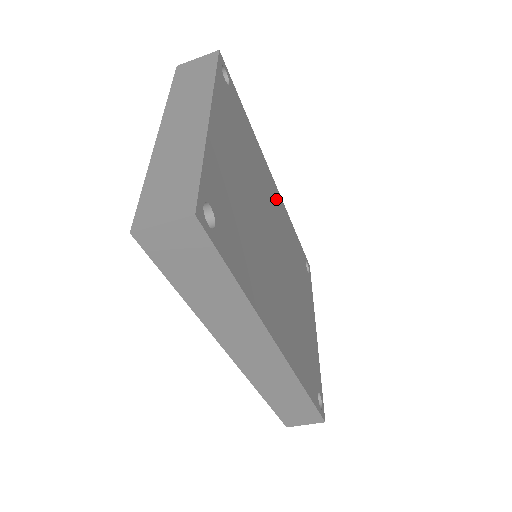
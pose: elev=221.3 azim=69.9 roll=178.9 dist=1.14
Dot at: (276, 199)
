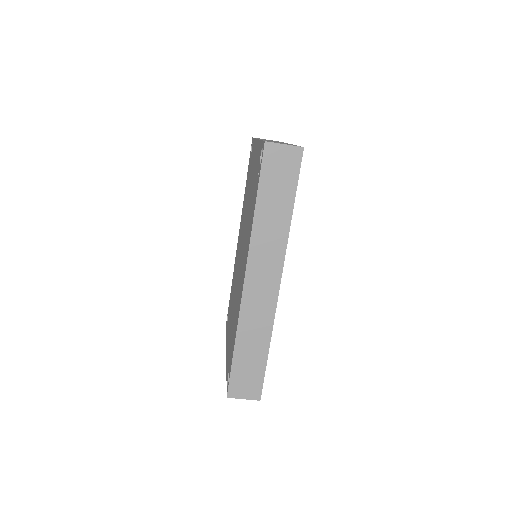
Dot at: occluded
